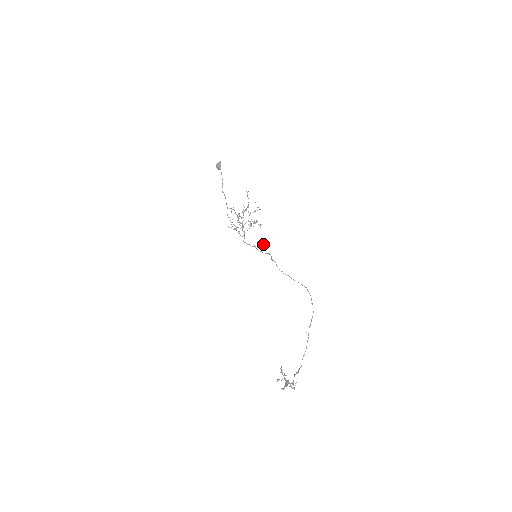
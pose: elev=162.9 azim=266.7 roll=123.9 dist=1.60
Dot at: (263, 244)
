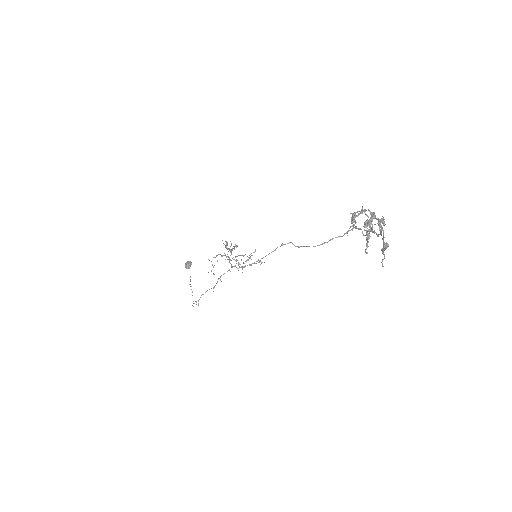
Dot at: (261, 262)
